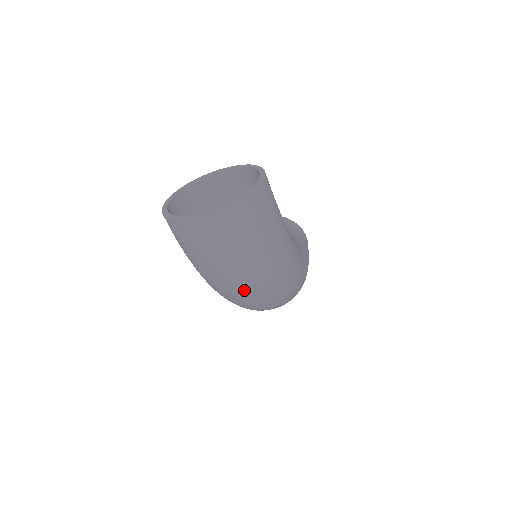
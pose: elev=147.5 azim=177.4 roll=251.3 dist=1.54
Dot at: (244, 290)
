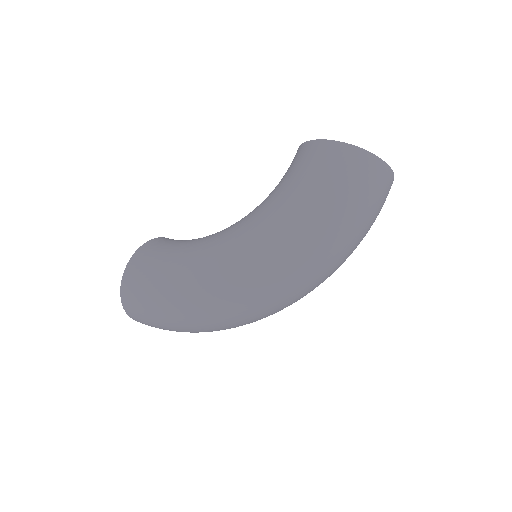
Dot at: (339, 260)
